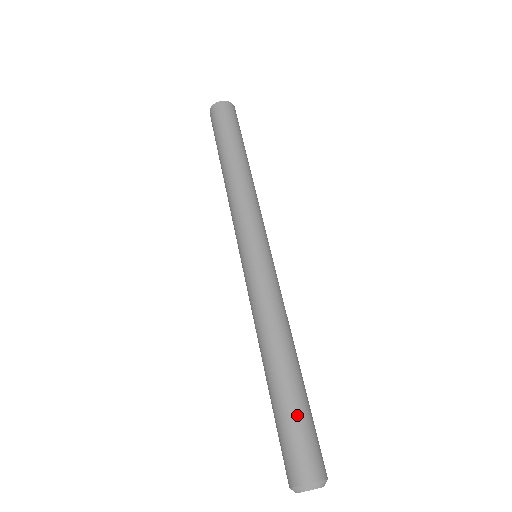
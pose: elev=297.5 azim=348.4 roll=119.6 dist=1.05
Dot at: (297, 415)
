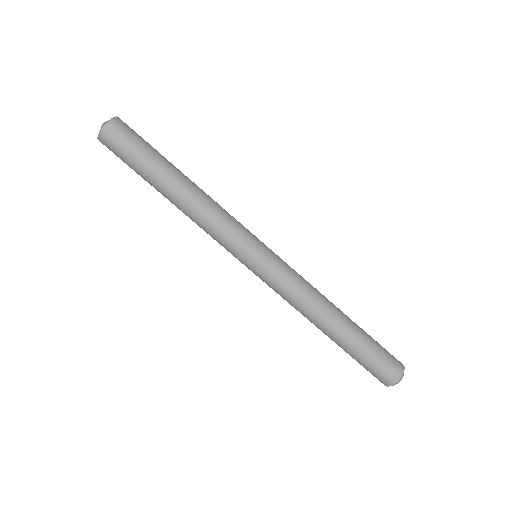
Dot at: (370, 346)
